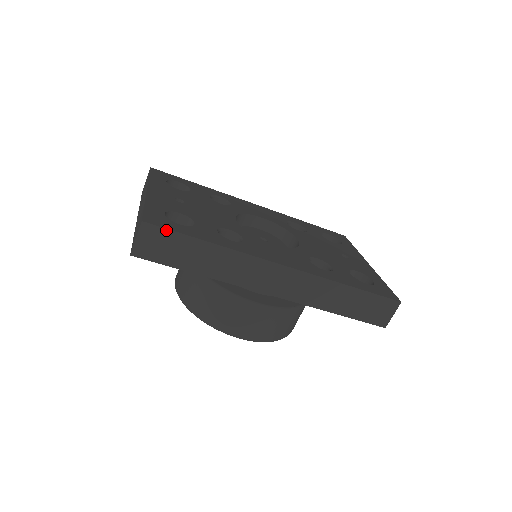
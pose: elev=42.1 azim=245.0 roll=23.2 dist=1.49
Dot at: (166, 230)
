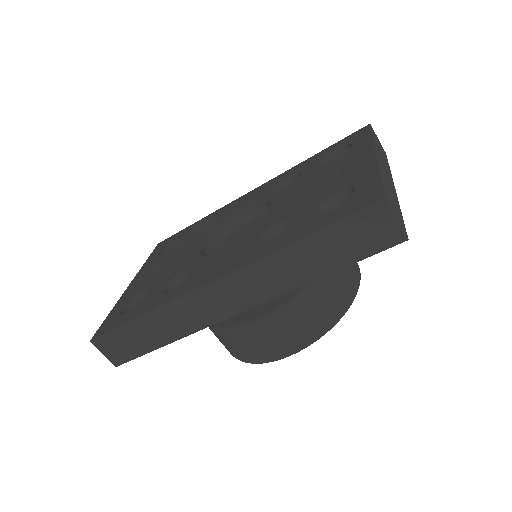
Dot at: (108, 334)
